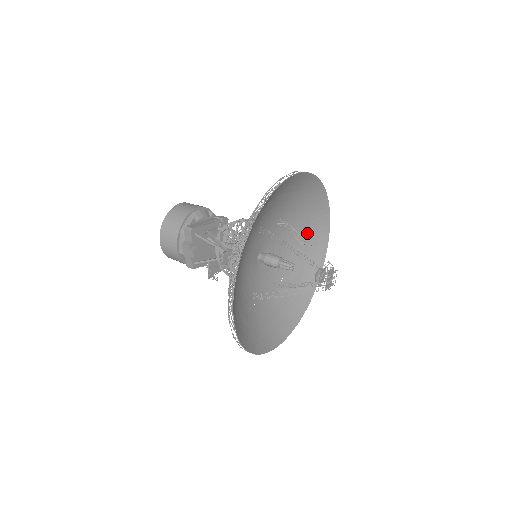
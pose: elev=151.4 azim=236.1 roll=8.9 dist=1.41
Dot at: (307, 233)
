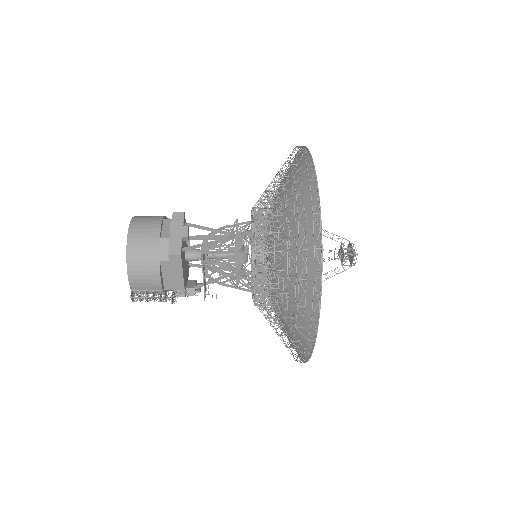
Dot at: occluded
